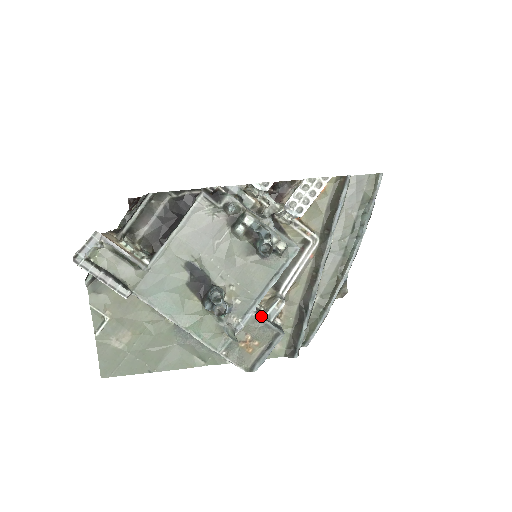
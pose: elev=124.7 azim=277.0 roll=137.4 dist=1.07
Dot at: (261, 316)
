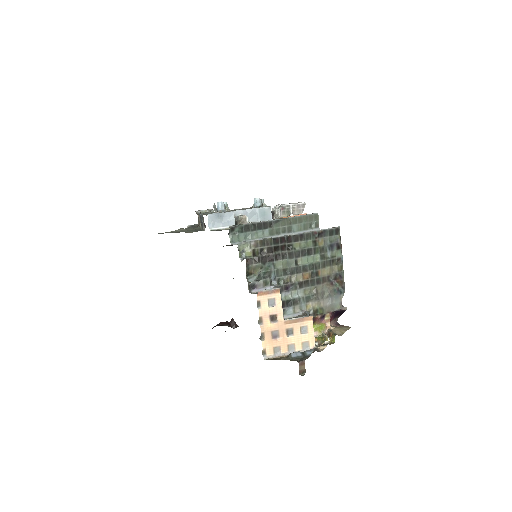
Dot at: occluded
